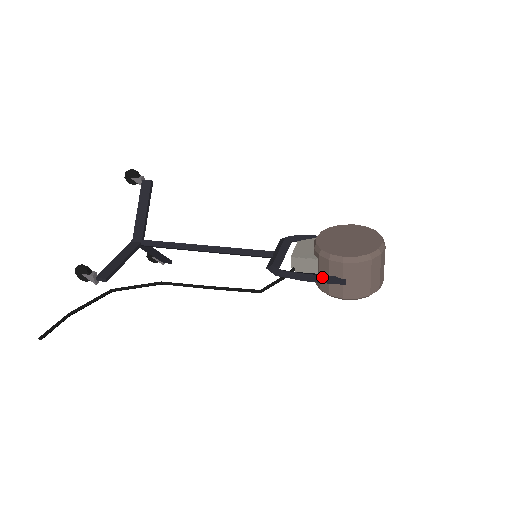
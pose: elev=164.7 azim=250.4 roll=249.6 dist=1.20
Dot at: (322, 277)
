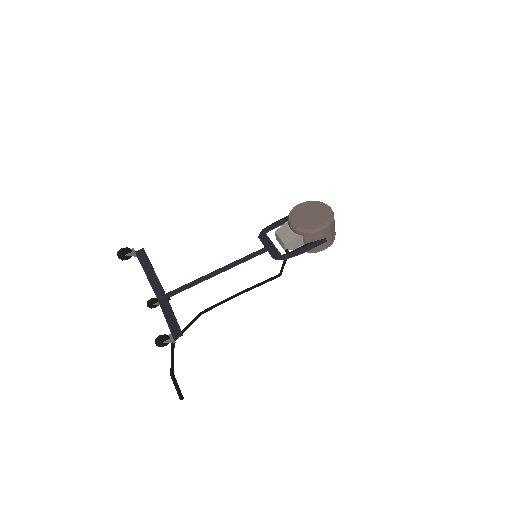
Dot at: (312, 245)
